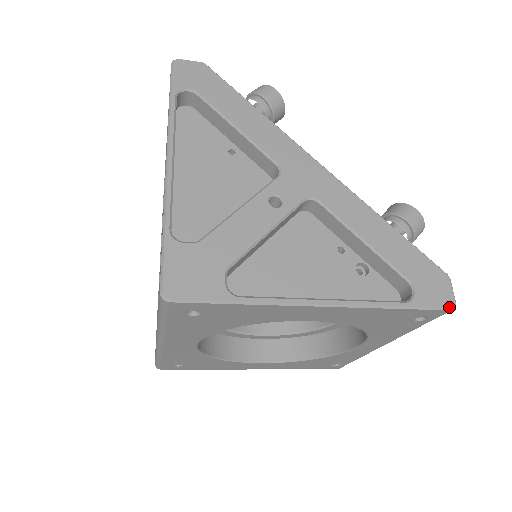
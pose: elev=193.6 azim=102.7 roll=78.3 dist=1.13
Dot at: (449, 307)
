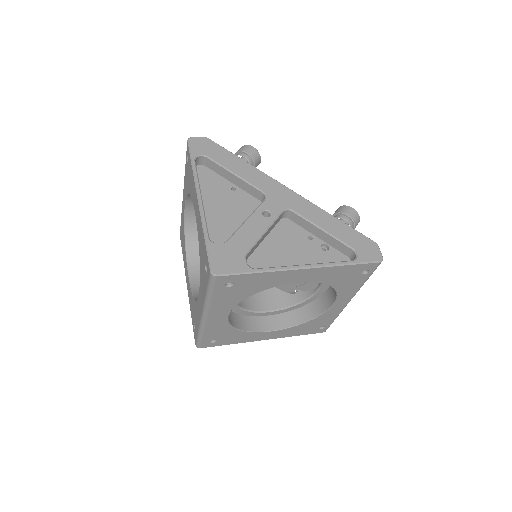
Dot at: (379, 260)
